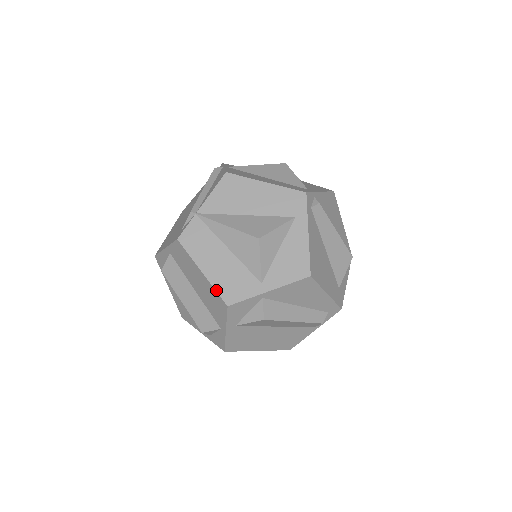
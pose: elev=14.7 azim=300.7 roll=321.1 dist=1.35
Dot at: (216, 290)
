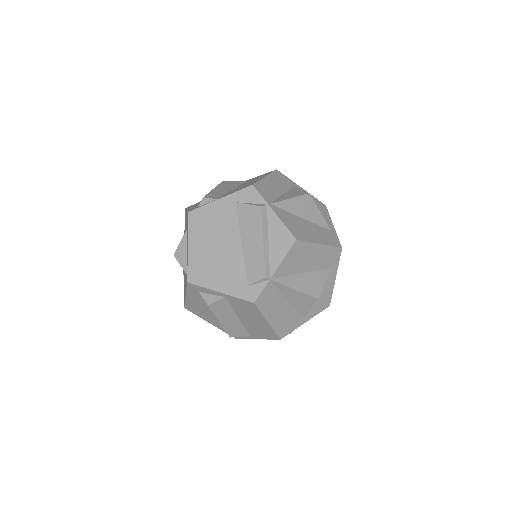
Dot at: (275, 332)
